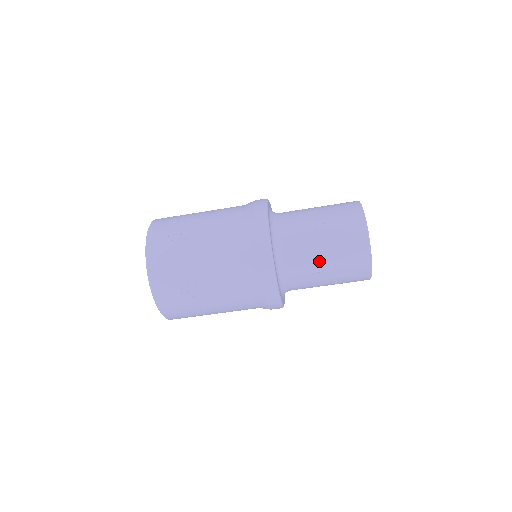
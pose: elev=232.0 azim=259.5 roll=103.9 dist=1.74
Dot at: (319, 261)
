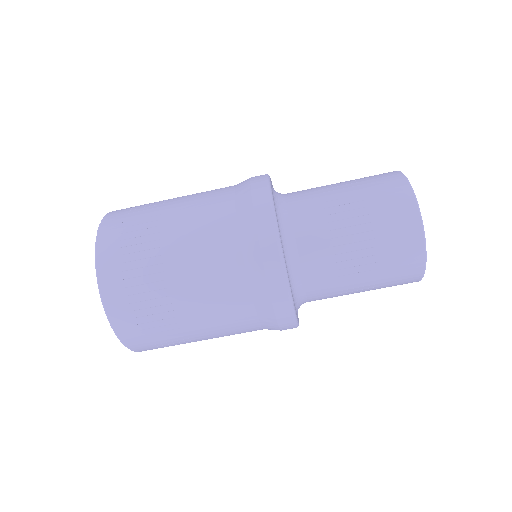
Dot at: (350, 257)
